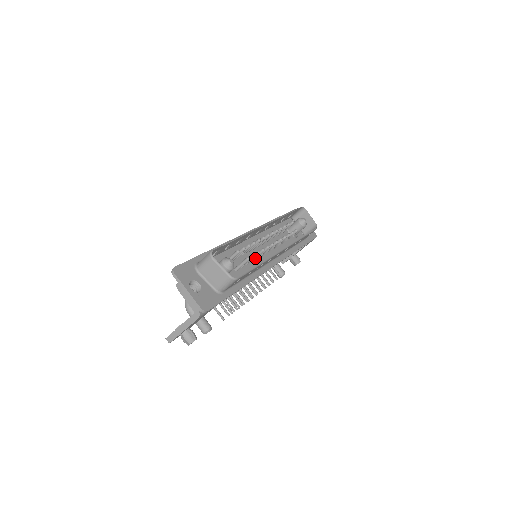
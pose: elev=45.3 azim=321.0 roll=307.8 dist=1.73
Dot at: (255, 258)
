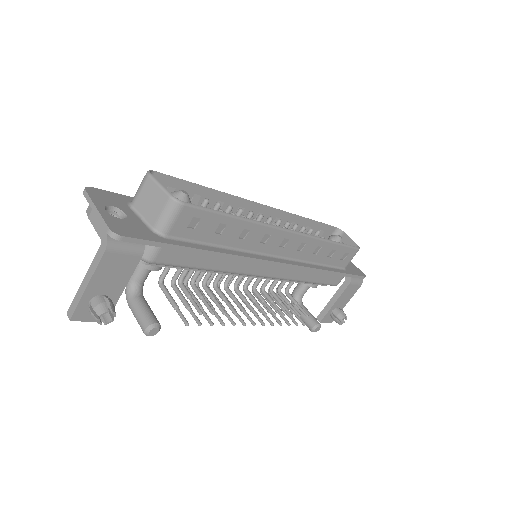
Dot at: occluded
